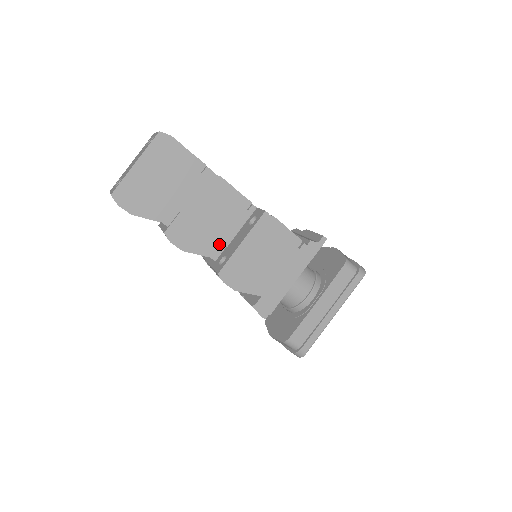
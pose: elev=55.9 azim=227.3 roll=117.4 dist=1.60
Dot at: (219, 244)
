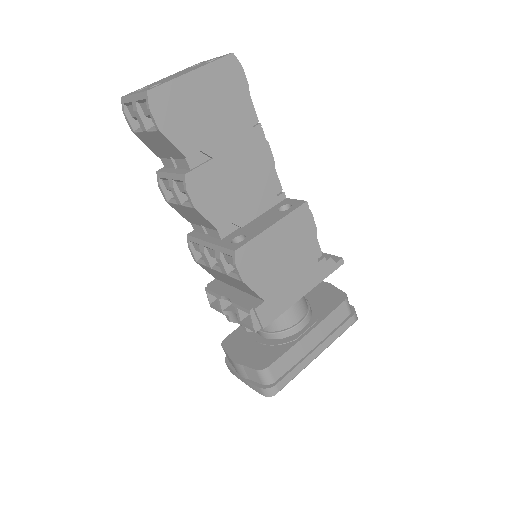
Dot at: (235, 220)
